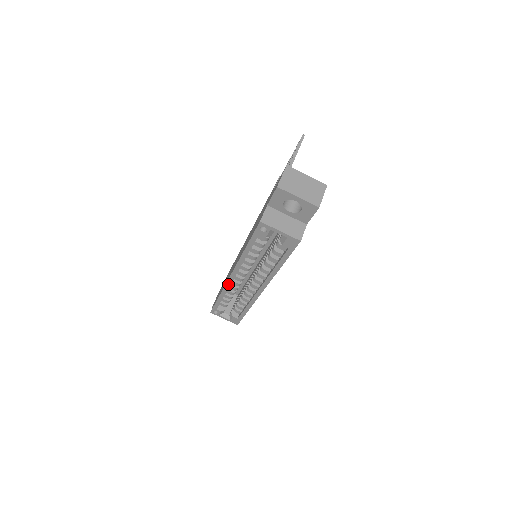
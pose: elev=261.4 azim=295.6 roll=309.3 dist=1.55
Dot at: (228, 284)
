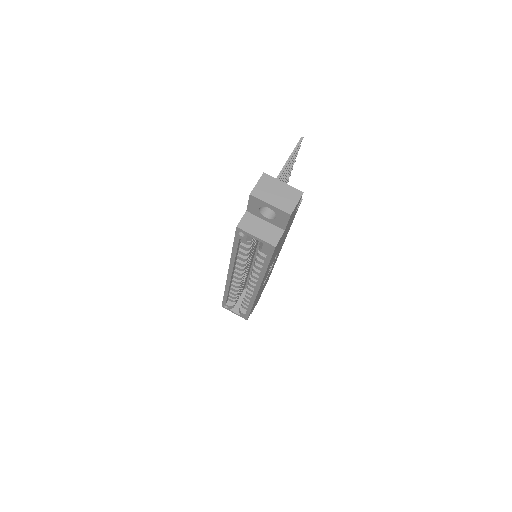
Dot at: (228, 282)
